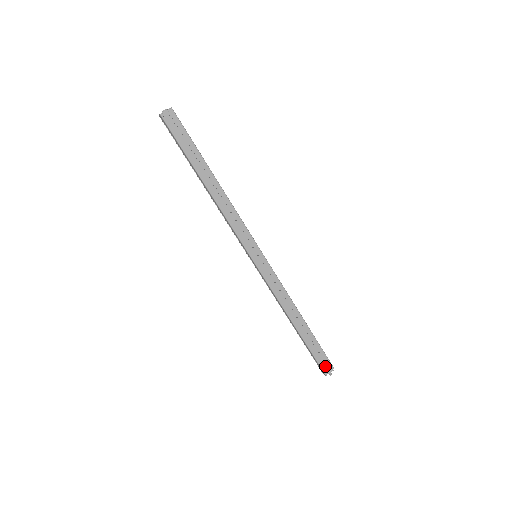
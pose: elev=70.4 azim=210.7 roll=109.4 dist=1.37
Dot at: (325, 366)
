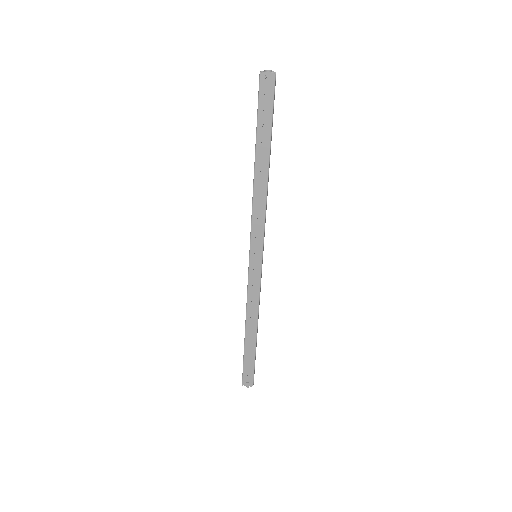
Dot at: (247, 378)
